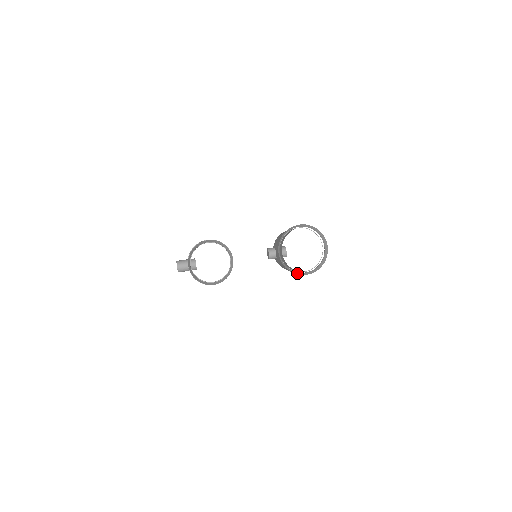
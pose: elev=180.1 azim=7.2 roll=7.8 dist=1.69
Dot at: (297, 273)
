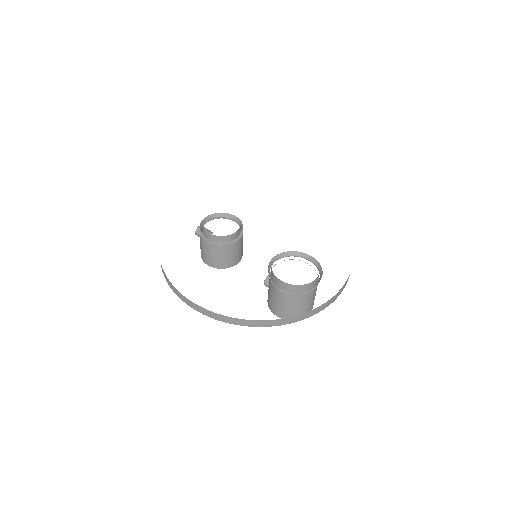
Dot at: (273, 279)
